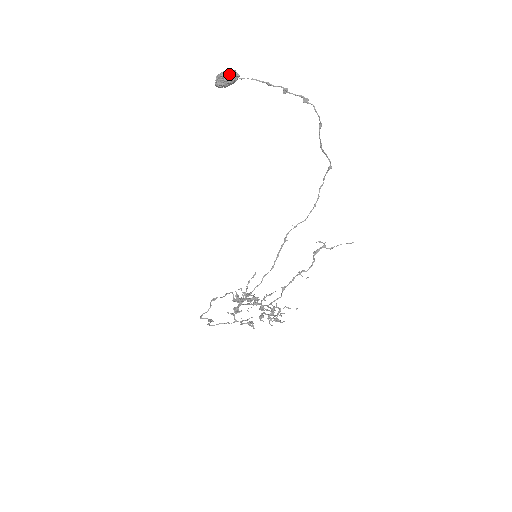
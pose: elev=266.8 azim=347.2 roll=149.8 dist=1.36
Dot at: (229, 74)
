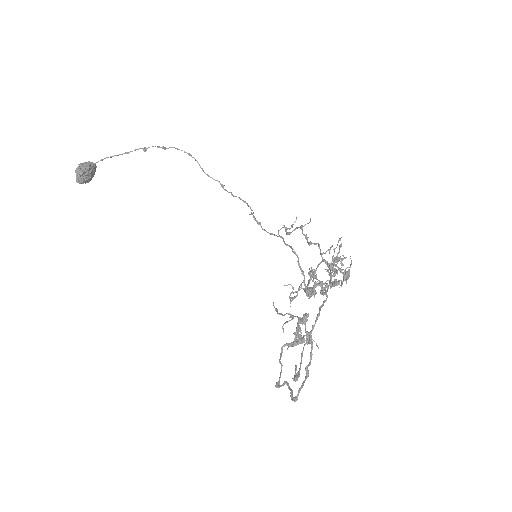
Dot at: (87, 162)
